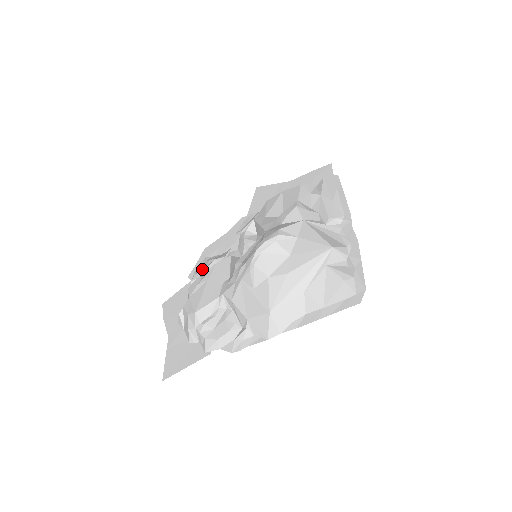
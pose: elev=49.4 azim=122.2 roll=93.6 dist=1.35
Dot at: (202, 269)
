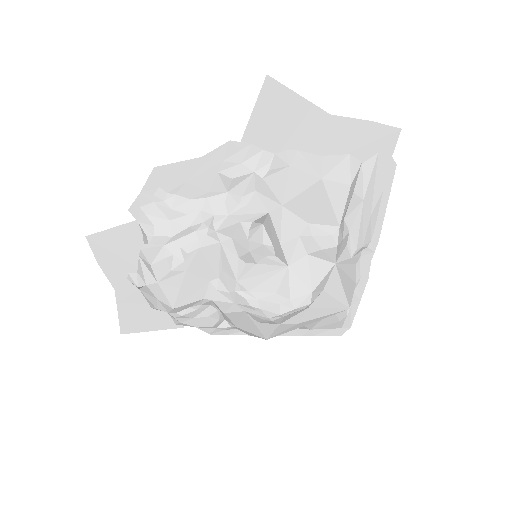
Dot at: (165, 229)
